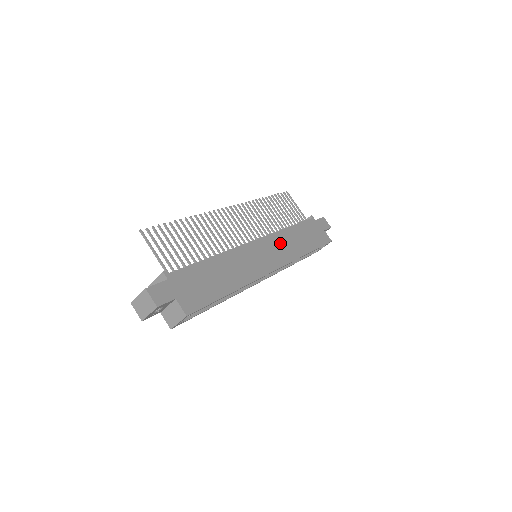
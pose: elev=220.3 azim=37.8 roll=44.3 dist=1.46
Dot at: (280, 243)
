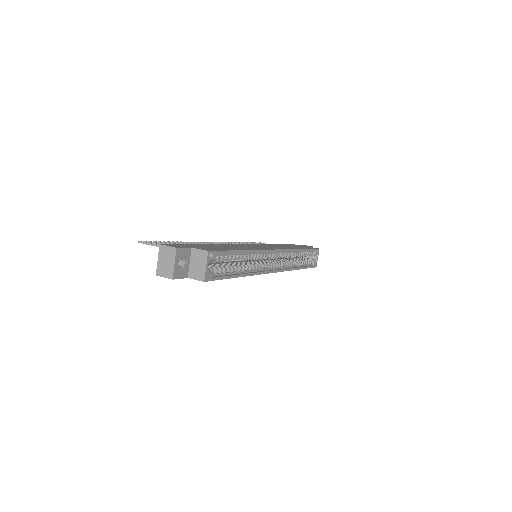
Dot at: occluded
